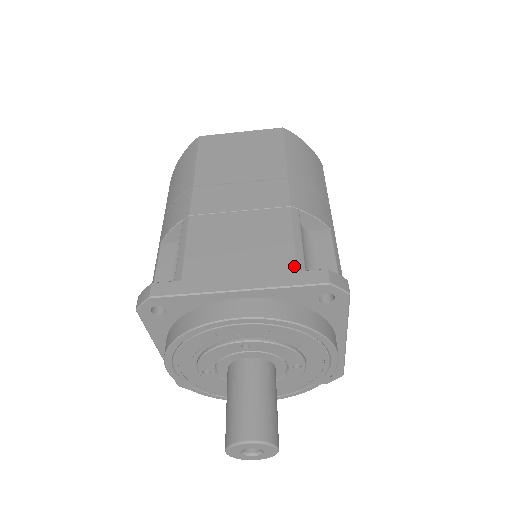
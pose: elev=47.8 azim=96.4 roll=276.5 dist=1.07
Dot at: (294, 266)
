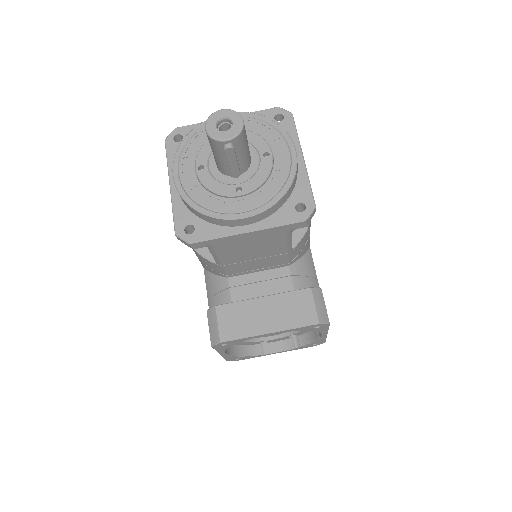
Dot at: occluded
